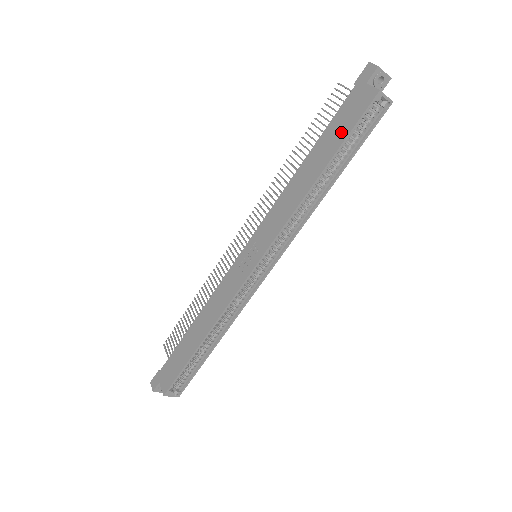
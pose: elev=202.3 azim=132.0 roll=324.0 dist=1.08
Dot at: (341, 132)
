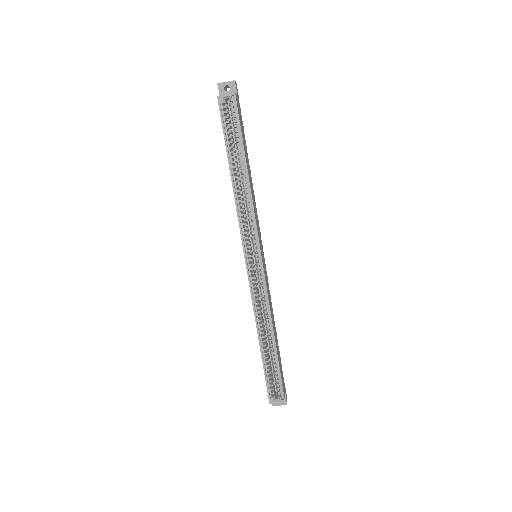
Dot at: occluded
